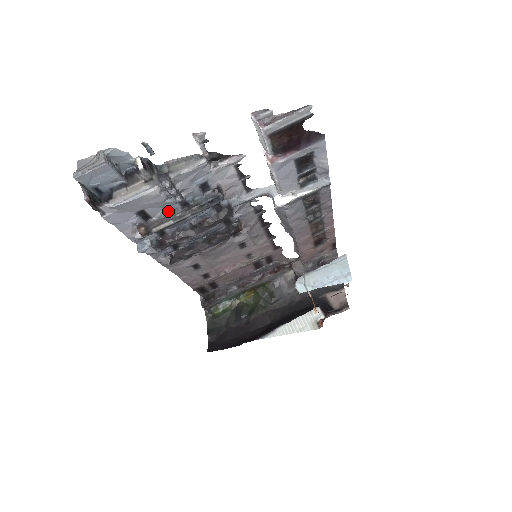
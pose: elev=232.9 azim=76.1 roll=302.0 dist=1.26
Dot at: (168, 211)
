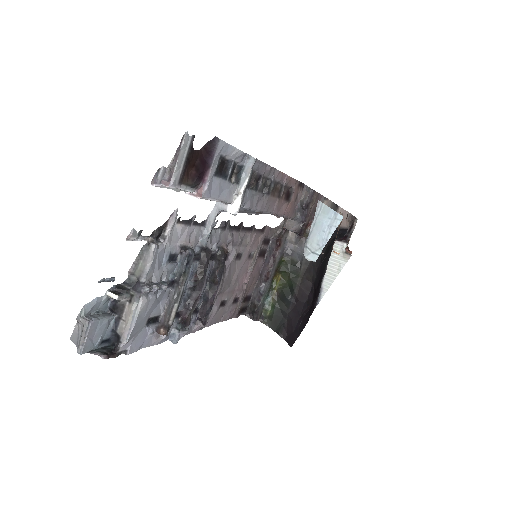
Dot at: (165, 300)
